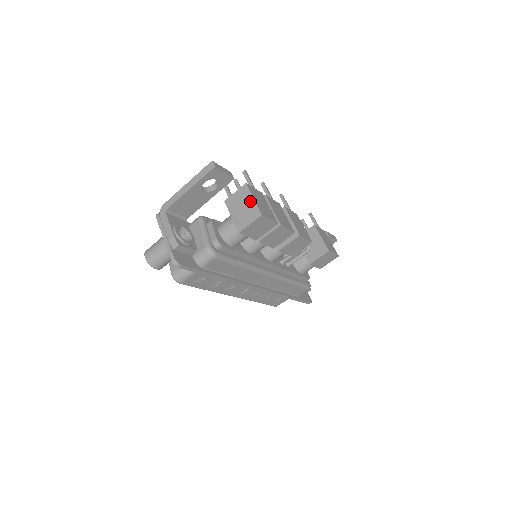
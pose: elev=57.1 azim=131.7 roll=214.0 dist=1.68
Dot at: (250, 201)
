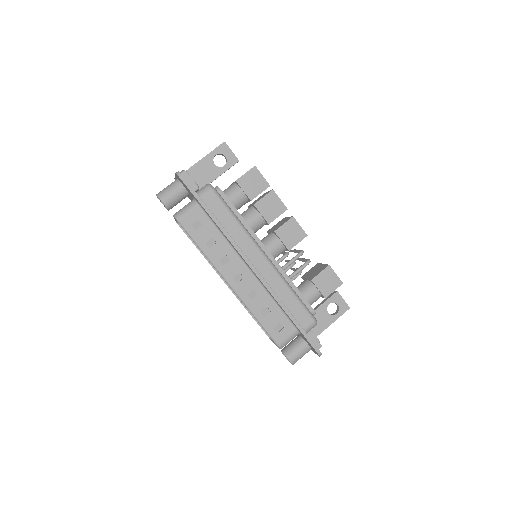
Dot at: occluded
